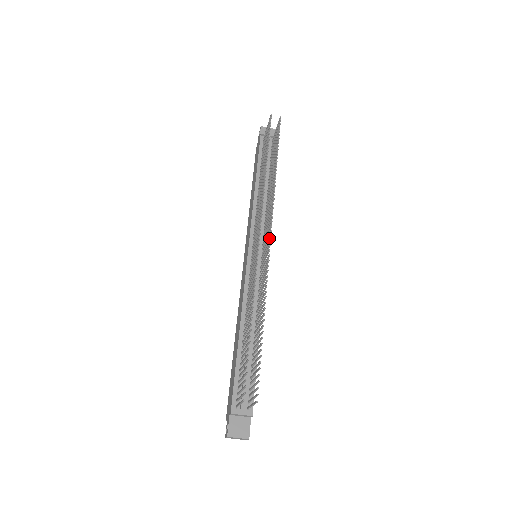
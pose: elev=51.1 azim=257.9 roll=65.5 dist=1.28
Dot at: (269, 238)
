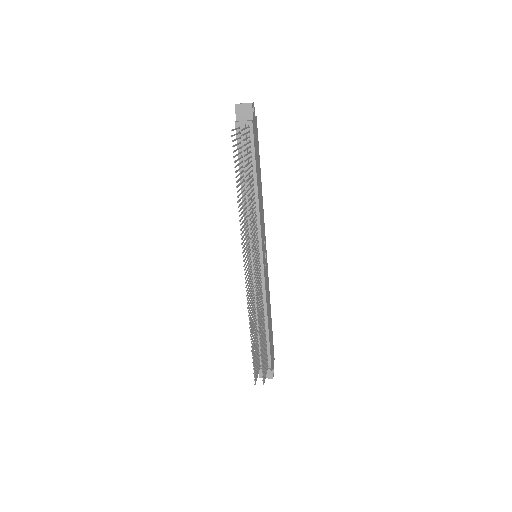
Dot at: (254, 269)
